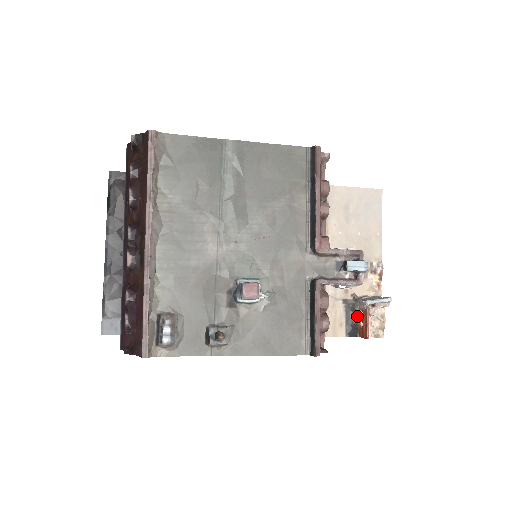
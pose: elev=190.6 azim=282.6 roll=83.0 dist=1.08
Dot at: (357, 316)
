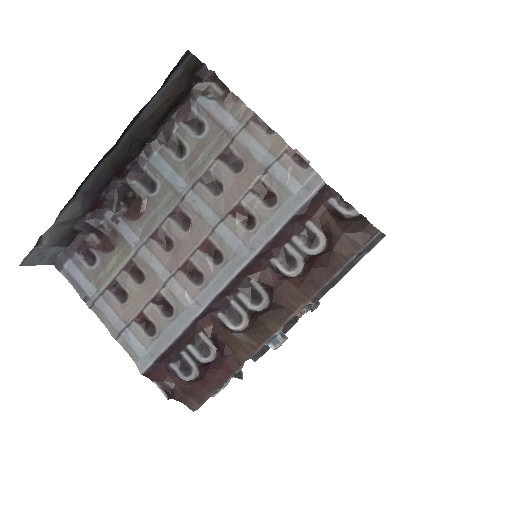
Dot at: occluded
